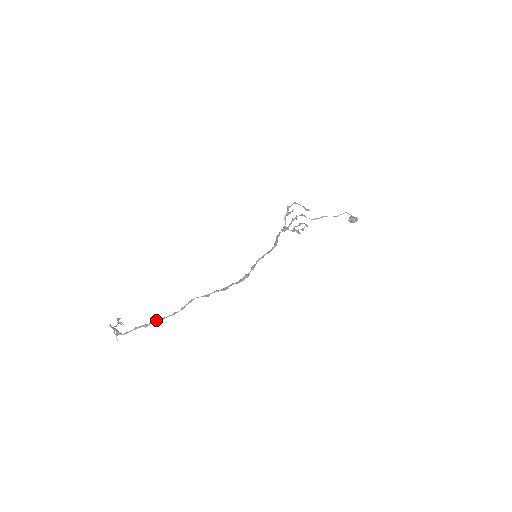
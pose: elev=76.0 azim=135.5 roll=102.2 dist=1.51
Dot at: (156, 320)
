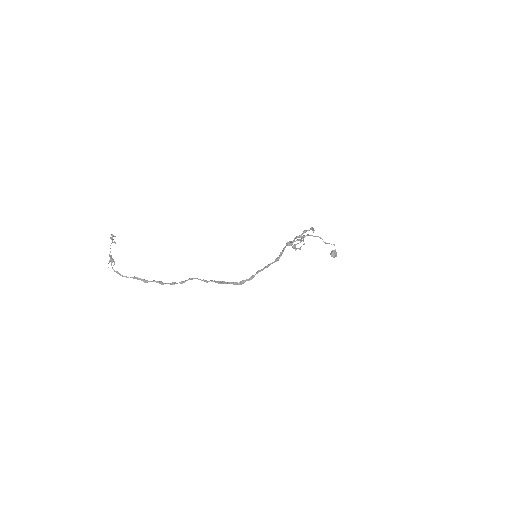
Dot at: (156, 282)
